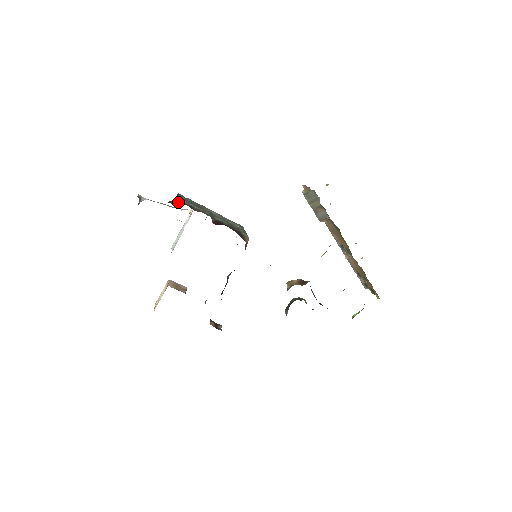
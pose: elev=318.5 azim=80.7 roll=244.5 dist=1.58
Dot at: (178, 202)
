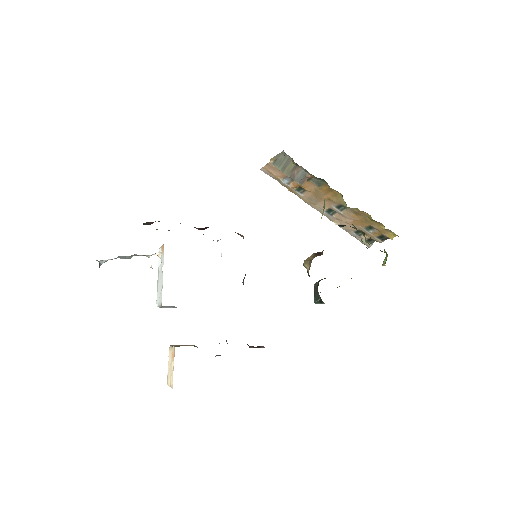
Dot at: (152, 222)
